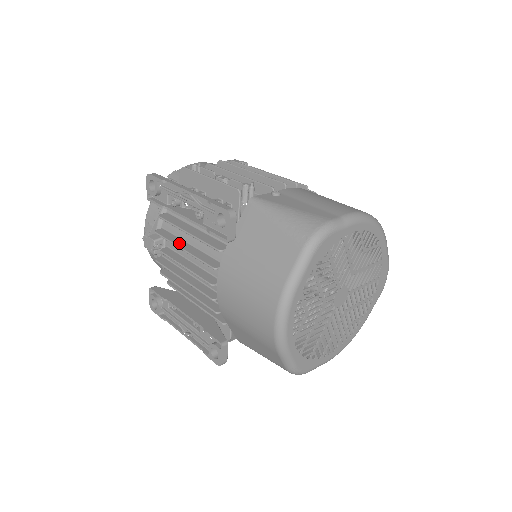
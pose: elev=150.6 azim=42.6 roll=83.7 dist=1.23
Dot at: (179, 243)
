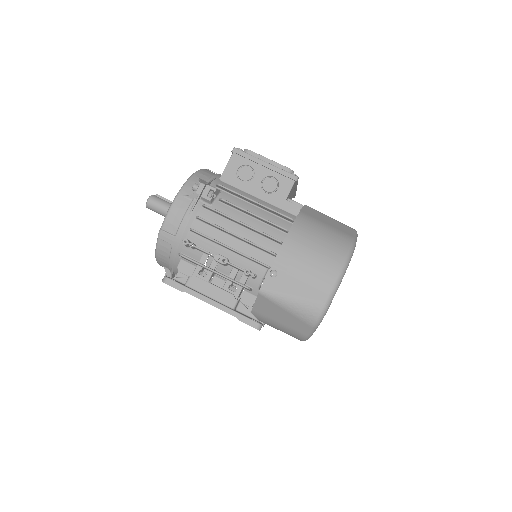
Dot at: occluded
